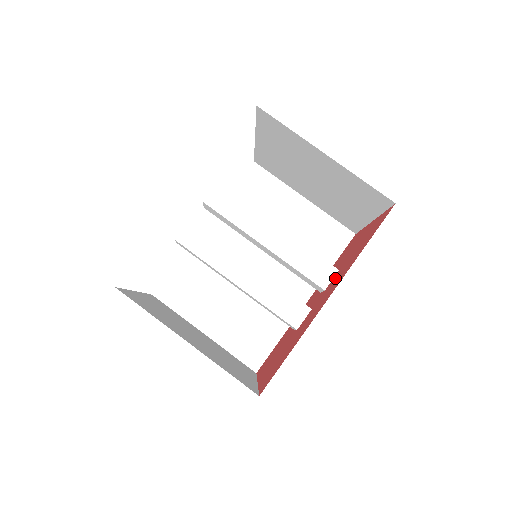
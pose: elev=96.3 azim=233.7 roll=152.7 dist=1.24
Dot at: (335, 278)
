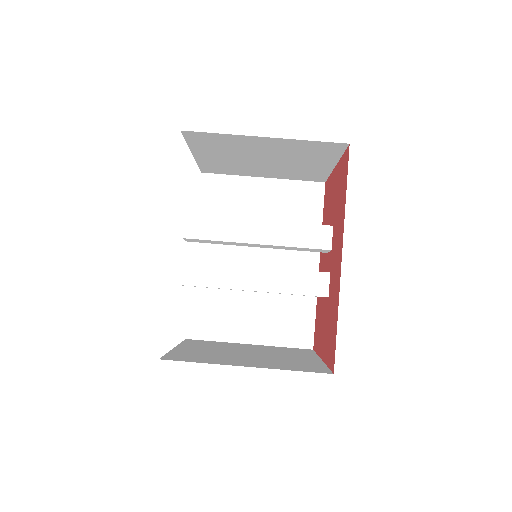
Dot at: (334, 235)
